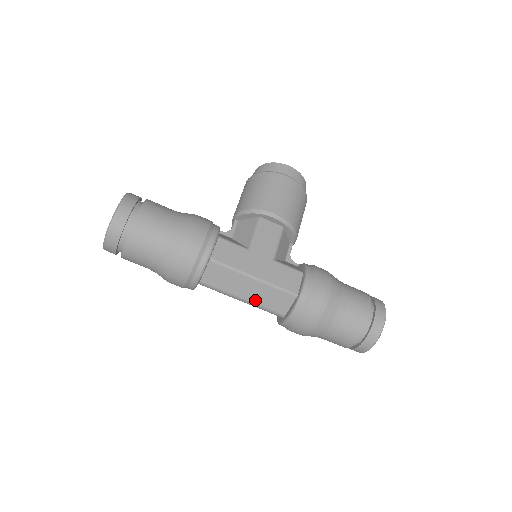
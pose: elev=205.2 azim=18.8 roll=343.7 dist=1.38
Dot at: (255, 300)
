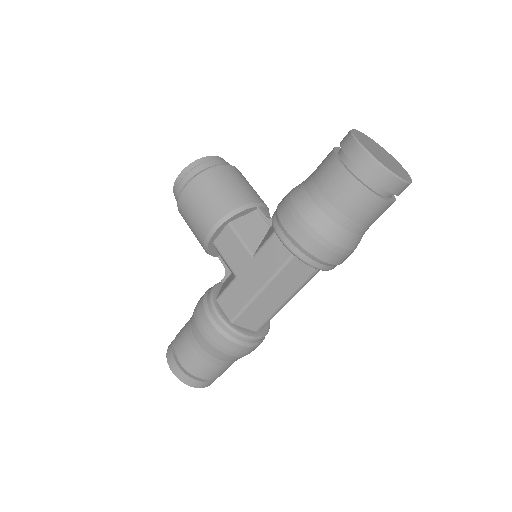
Dot at: (290, 291)
